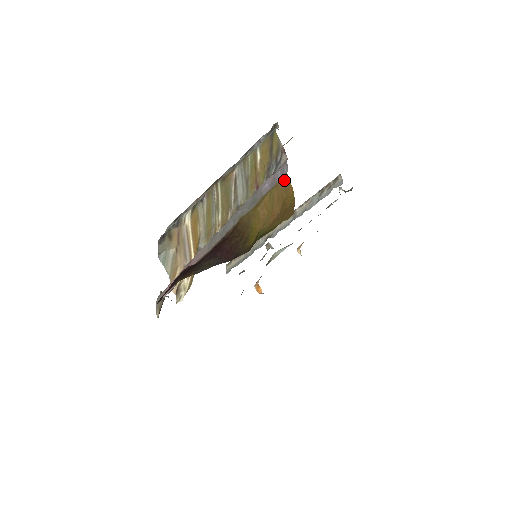
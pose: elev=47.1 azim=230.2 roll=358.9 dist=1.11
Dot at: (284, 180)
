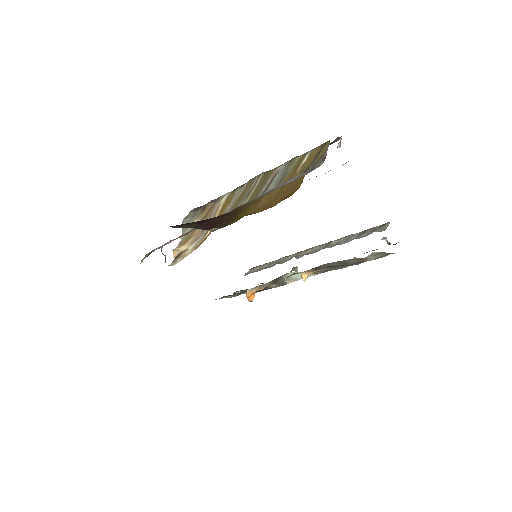
Dot at: (299, 179)
